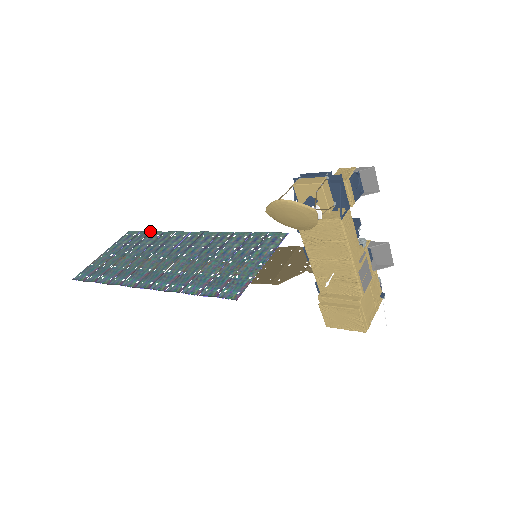
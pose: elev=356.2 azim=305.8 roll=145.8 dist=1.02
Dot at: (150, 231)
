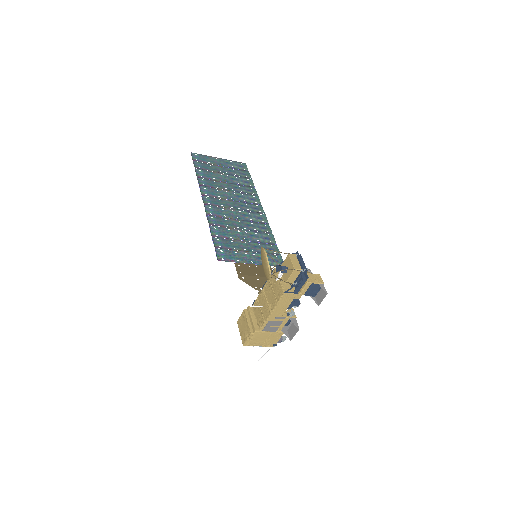
Dot at: (251, 178)
